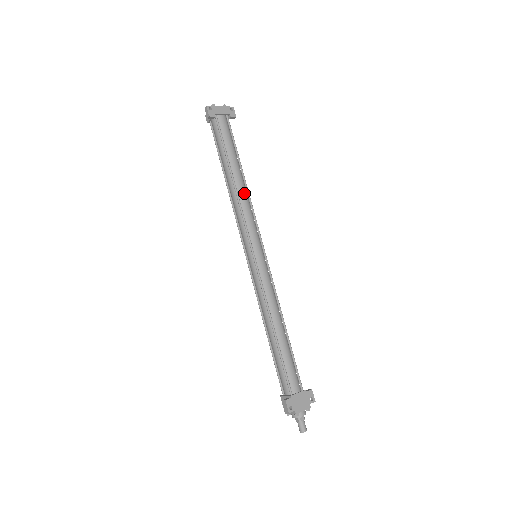
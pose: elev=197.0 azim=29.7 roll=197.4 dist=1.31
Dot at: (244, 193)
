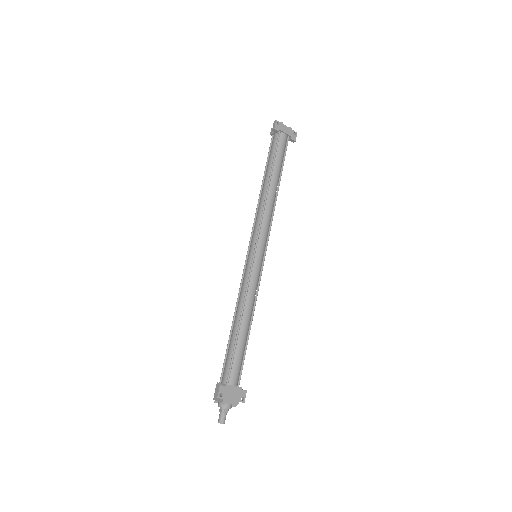
Dot at: (272, 201)
